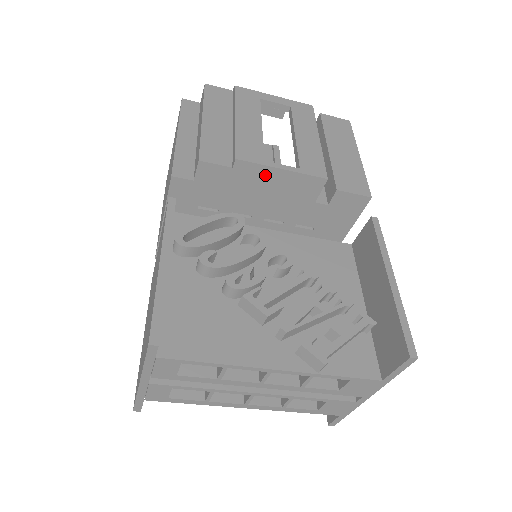
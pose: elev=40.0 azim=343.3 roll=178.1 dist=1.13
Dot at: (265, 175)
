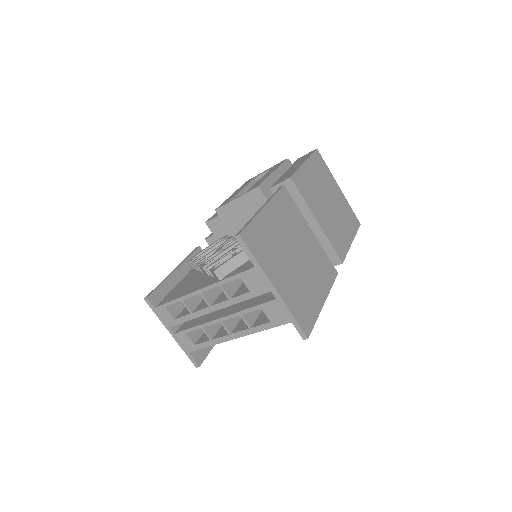
Dot at: (233, 208)
